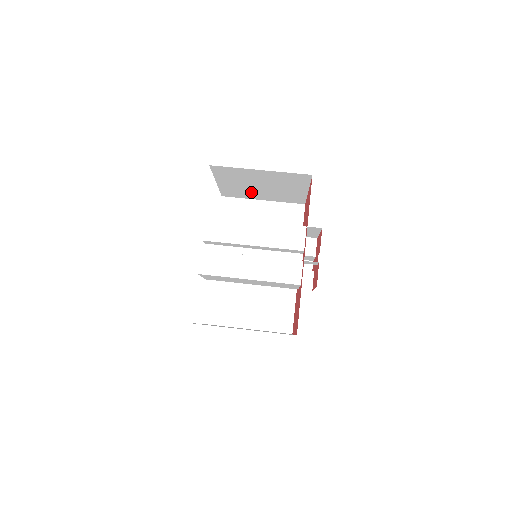
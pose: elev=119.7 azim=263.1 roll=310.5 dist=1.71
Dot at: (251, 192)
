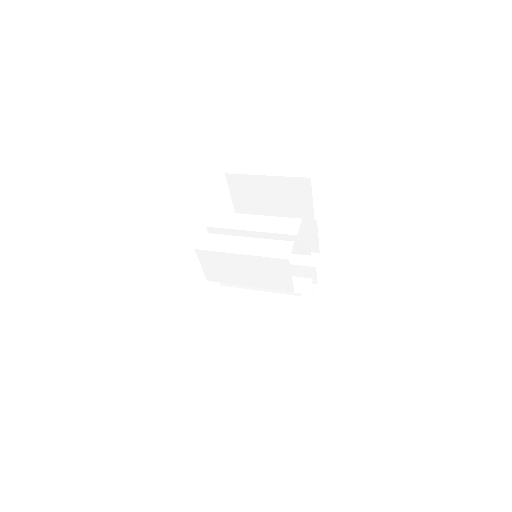
Dot at: occluded
